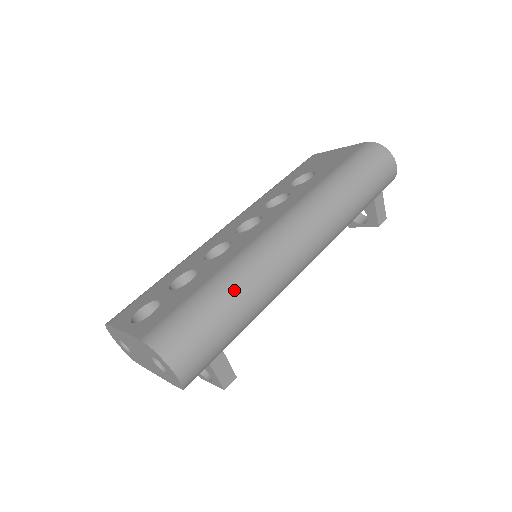
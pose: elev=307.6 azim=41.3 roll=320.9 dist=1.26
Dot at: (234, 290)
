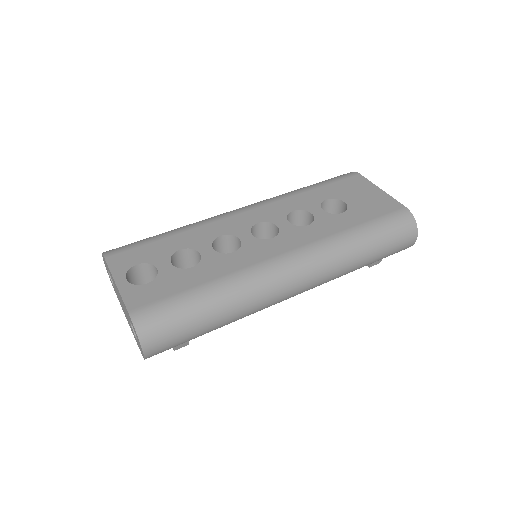
Dot at: (222, 305)
